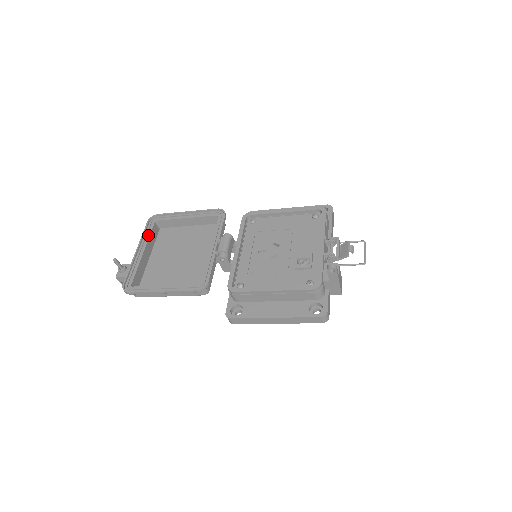
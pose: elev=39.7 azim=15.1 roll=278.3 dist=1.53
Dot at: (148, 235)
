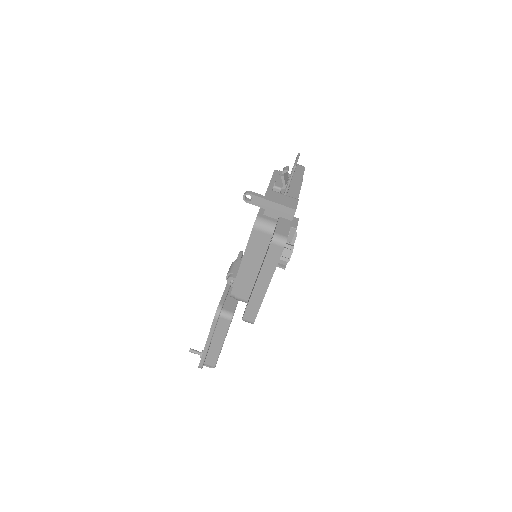
Dot at: occluded
